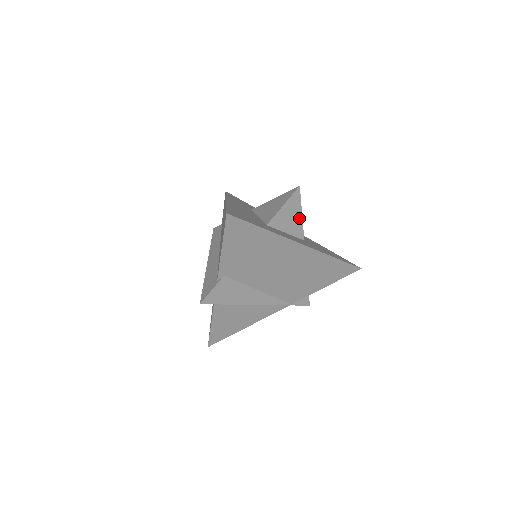
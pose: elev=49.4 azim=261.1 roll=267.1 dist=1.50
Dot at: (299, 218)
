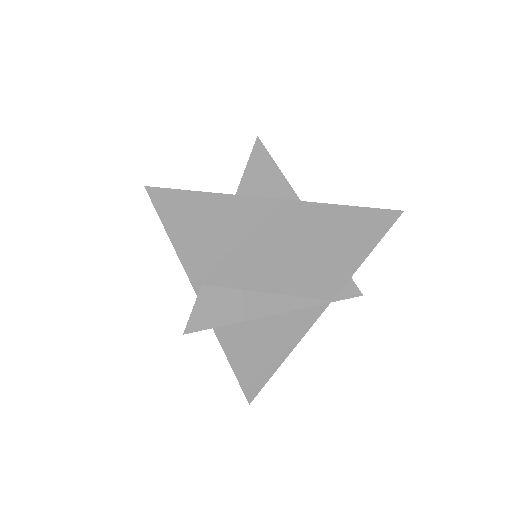
Dot at: (280, 178)
